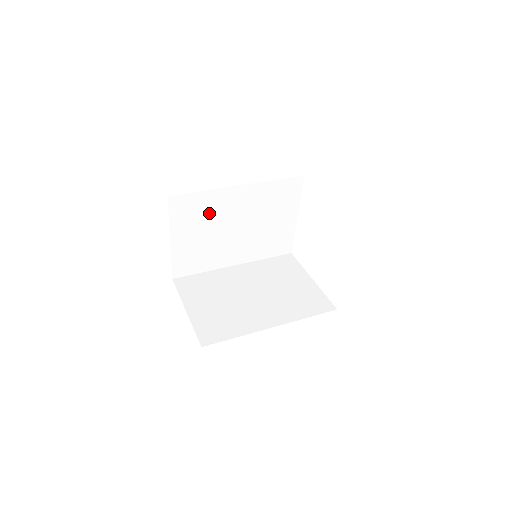
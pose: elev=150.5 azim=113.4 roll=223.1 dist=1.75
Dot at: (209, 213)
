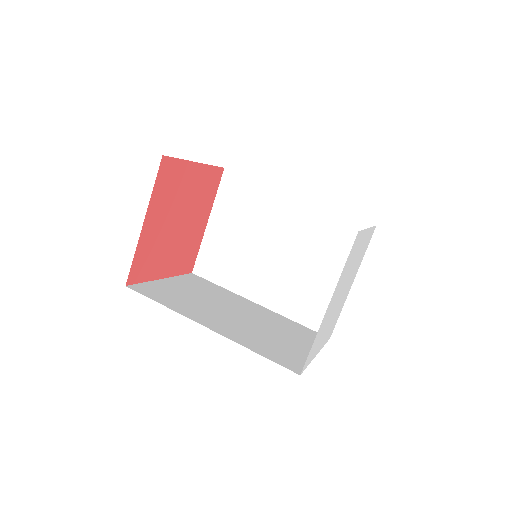
Dot at: (254, 212)
